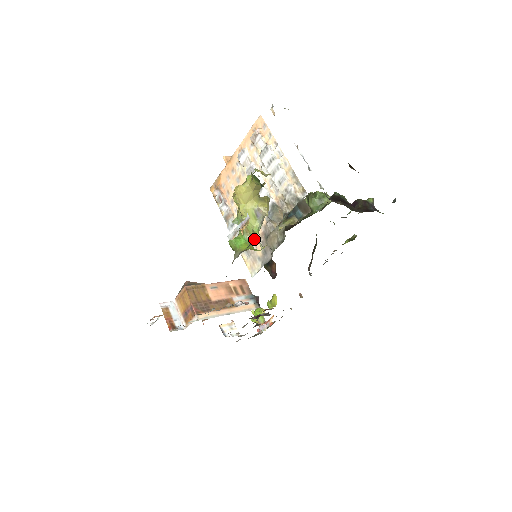
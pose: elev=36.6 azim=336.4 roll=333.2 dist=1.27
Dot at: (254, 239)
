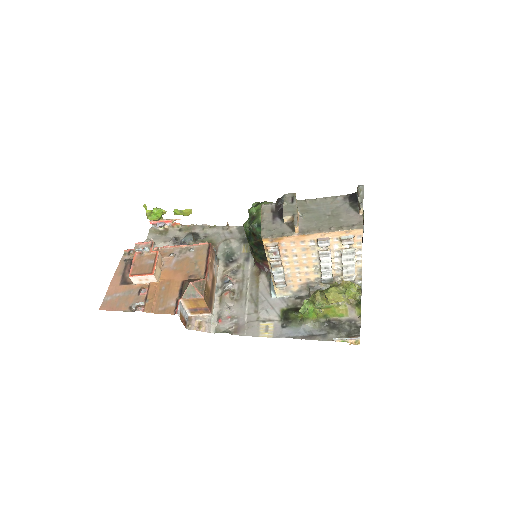
Dot at: (332, 322)
